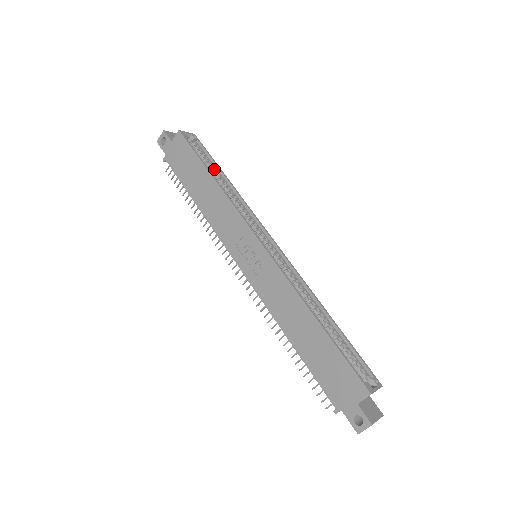
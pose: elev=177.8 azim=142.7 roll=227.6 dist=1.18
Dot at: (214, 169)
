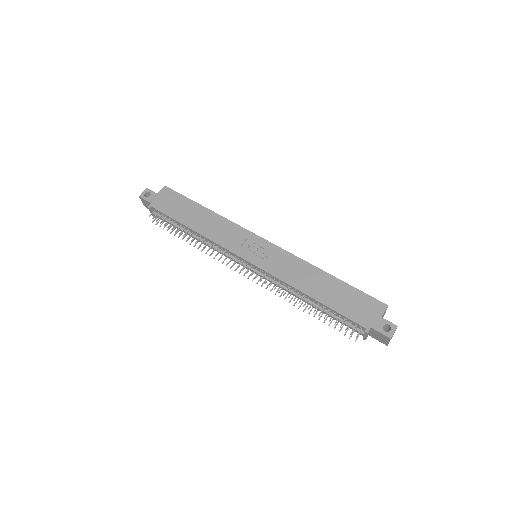
Dot at: occluded
